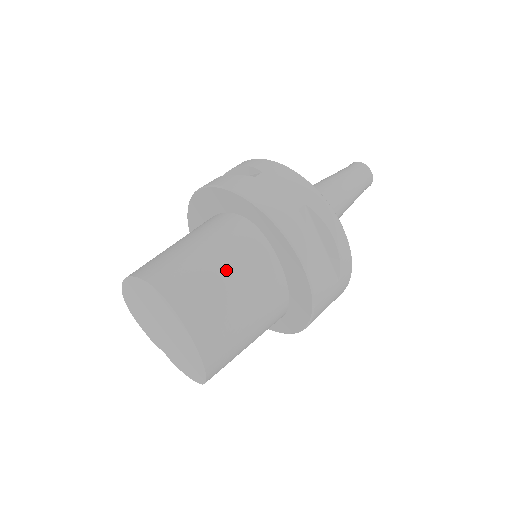
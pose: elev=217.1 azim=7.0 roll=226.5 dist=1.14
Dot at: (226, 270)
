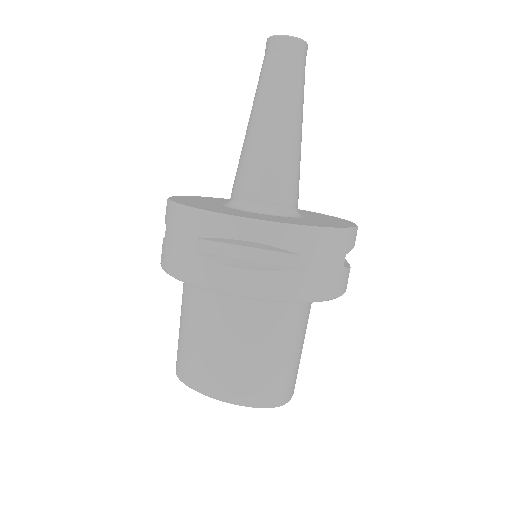
Dot at: (302, 343)
